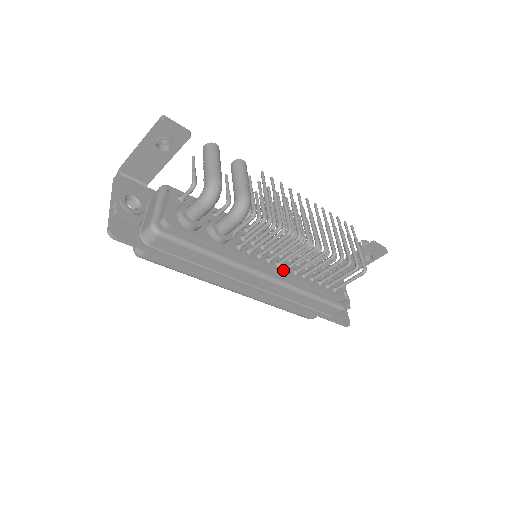
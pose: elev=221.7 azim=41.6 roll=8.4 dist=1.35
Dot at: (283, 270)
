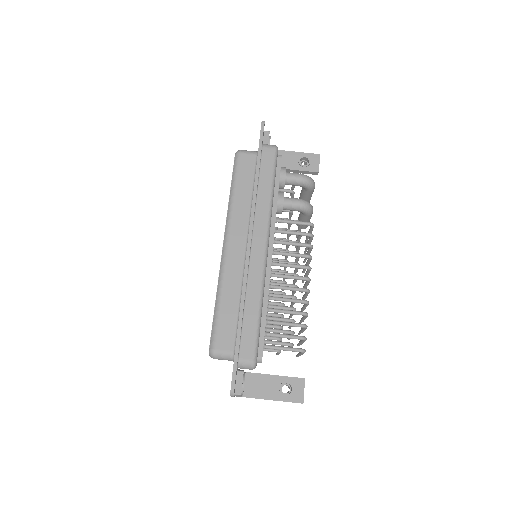
Dot at: occluded
